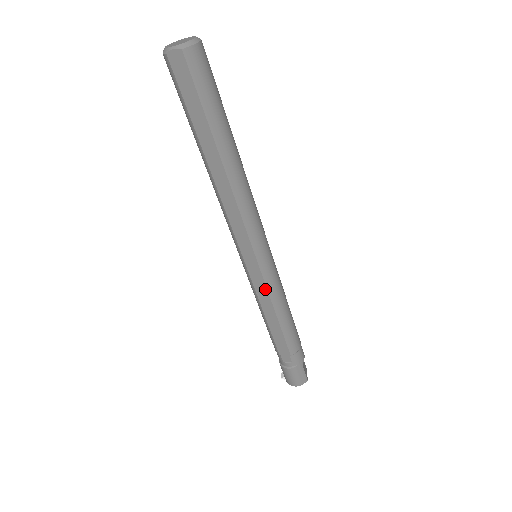
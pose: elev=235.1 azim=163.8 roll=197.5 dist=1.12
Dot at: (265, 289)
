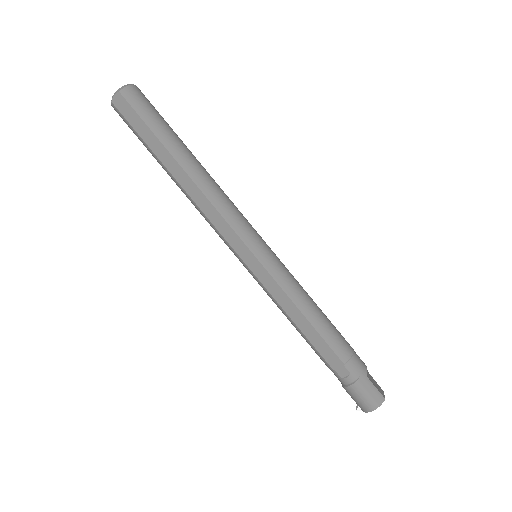
Dot at: (276, 284)
